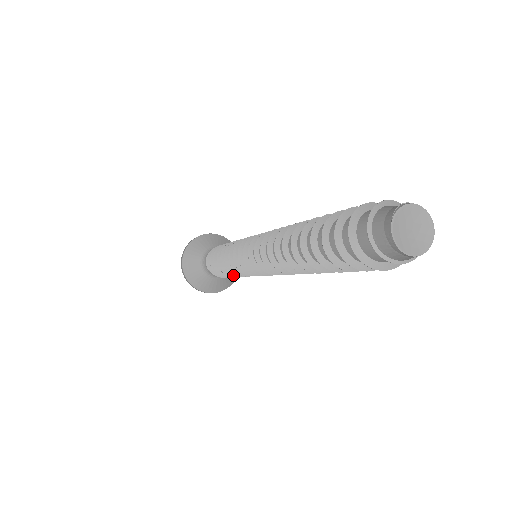
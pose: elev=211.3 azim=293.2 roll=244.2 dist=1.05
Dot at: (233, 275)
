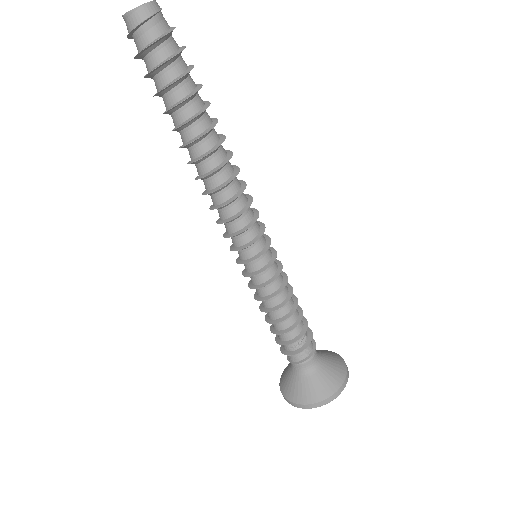
Dot at: (270, 311)
